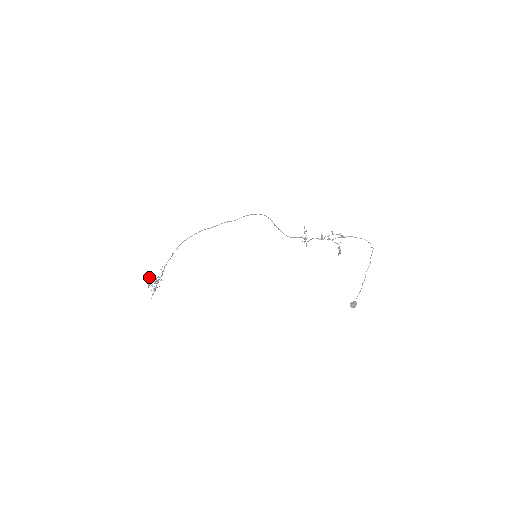
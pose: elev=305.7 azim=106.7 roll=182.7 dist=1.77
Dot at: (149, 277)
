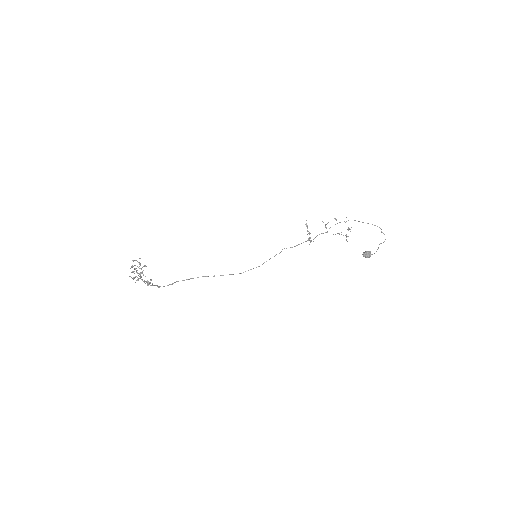
Dot at: (135, 260)
